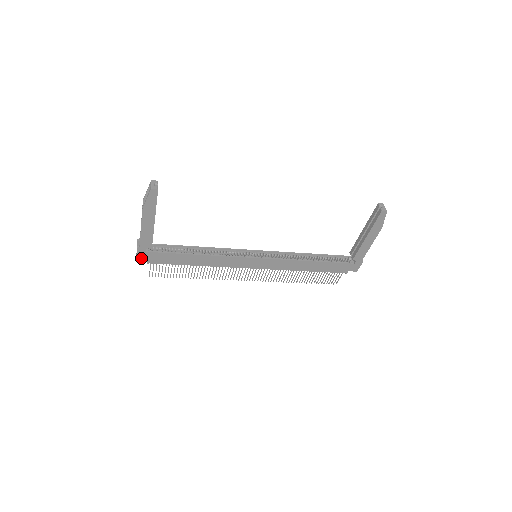
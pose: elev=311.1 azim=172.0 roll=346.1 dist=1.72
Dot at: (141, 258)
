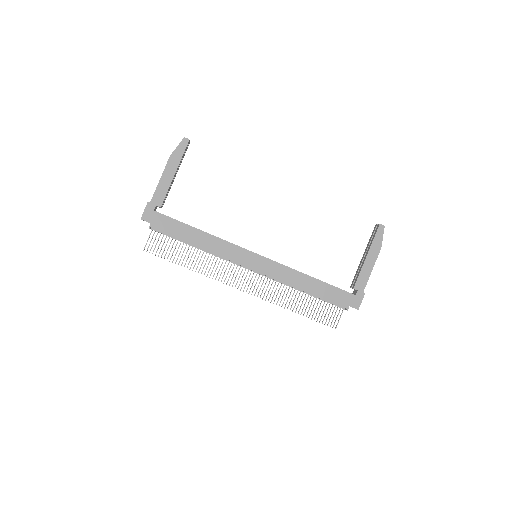
Dot at: (146, 218)
